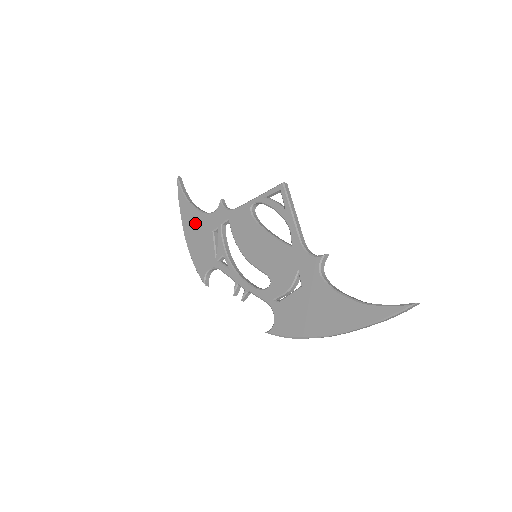
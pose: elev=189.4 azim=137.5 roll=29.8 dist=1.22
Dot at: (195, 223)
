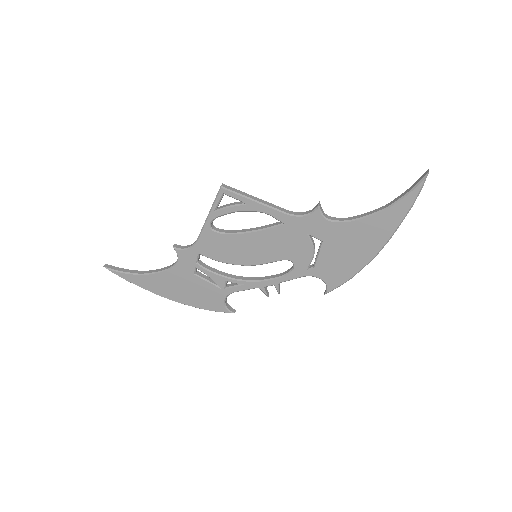
Dot at: (169, 283)
